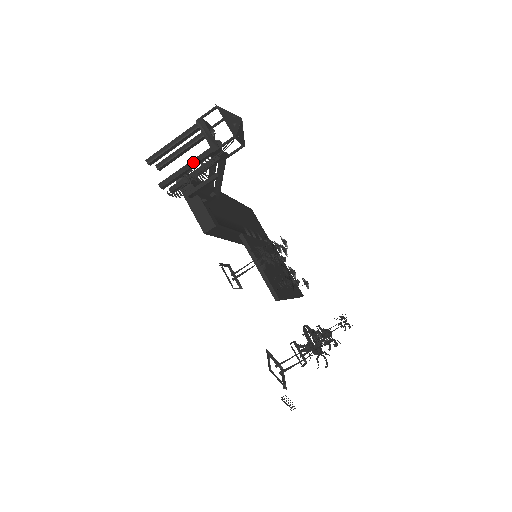
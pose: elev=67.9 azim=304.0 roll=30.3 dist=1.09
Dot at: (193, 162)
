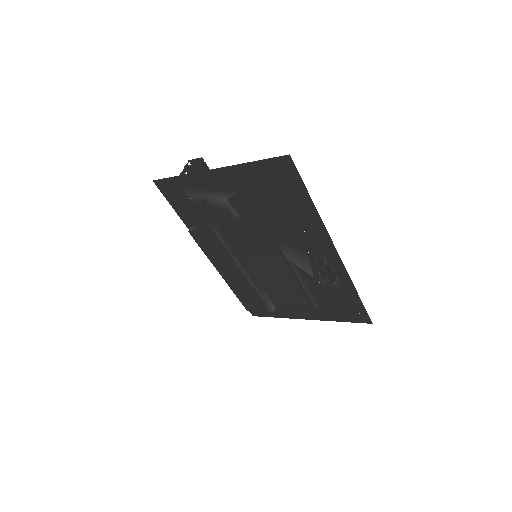
Dot at: occluded
